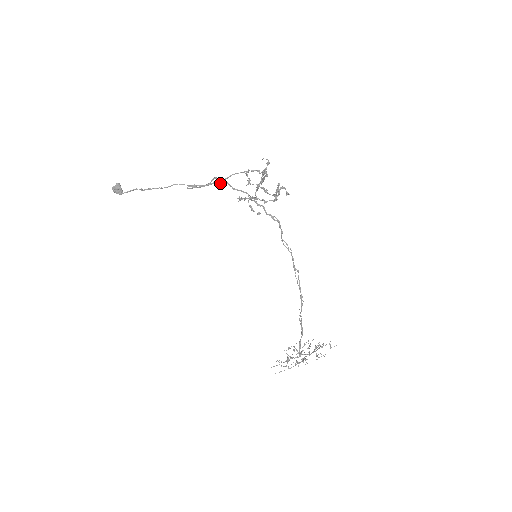
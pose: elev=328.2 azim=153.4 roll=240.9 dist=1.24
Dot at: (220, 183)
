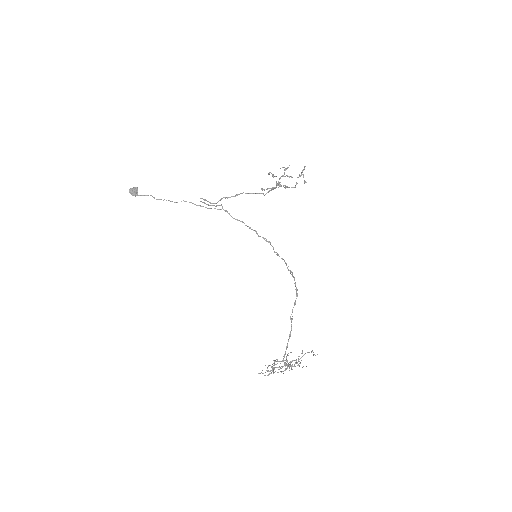
Dot at: (221, 209)
